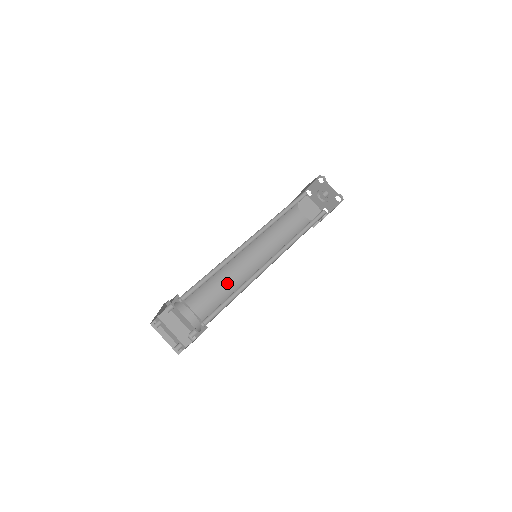
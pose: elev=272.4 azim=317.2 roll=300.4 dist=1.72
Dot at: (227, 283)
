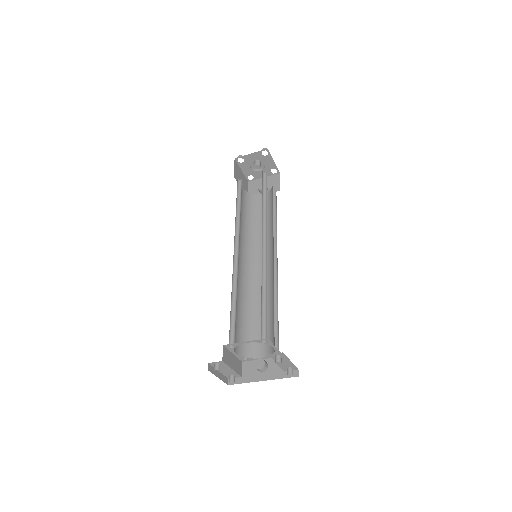
Dot at: (239, 292)
